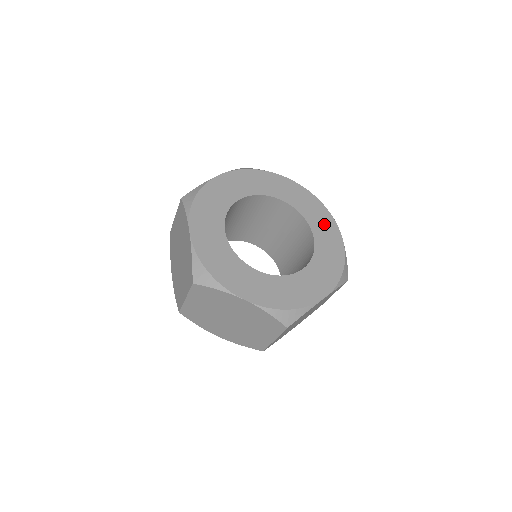
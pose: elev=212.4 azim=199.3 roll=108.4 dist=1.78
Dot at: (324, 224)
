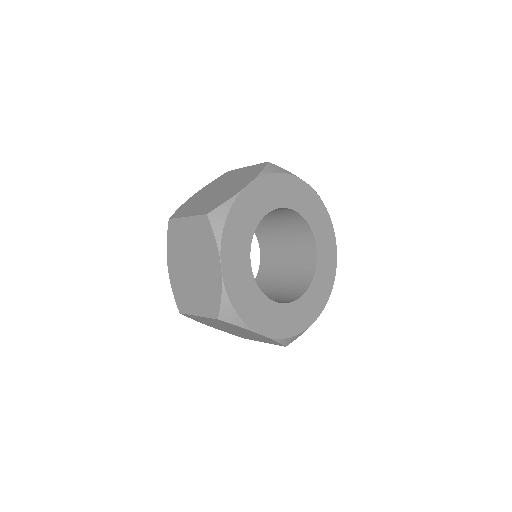
Dot at: (294, 192)
